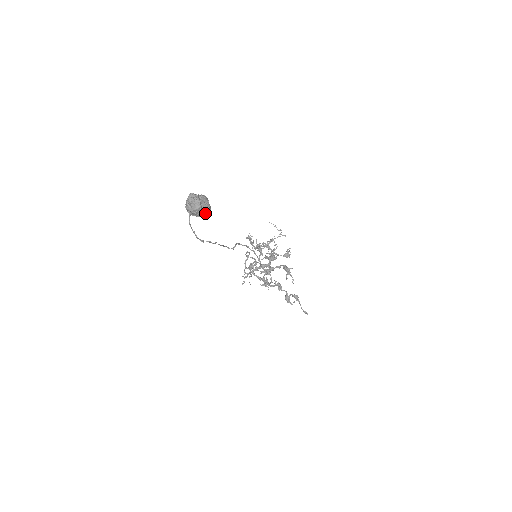
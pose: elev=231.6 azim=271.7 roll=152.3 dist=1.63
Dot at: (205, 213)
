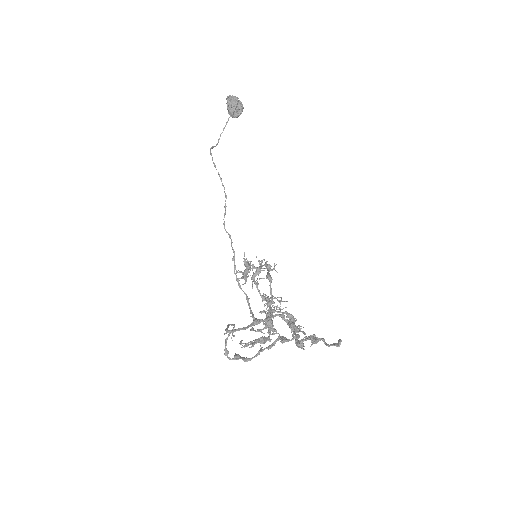
Dot at: (240, 102)
